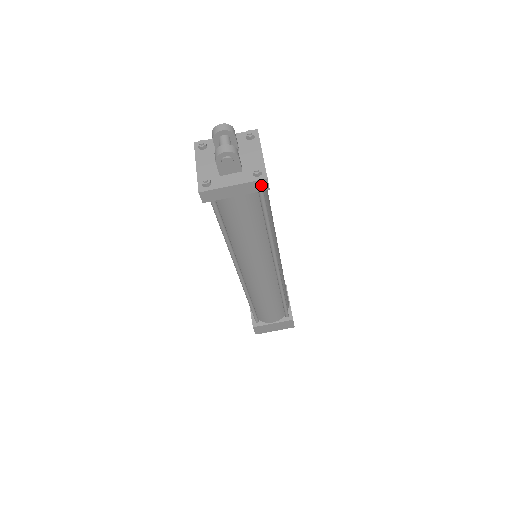
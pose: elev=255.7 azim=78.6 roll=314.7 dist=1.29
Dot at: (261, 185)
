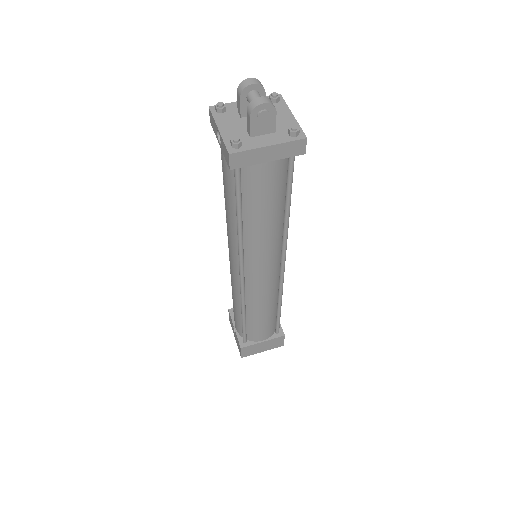
Dot at: (298, 147)
